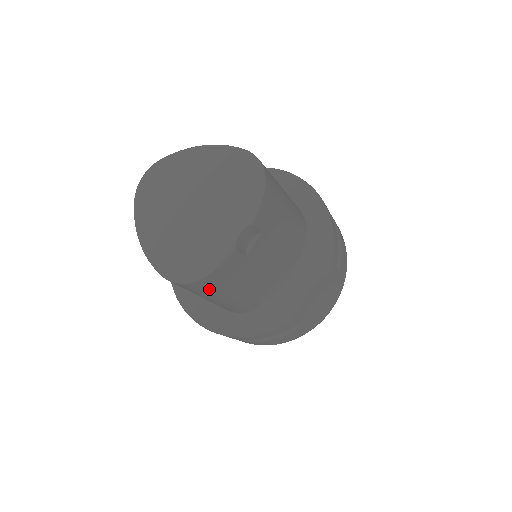
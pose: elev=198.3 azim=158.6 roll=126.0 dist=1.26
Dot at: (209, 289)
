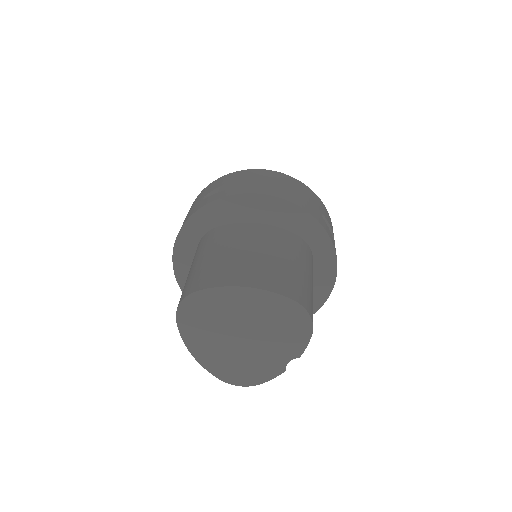
Dot at: occluded
